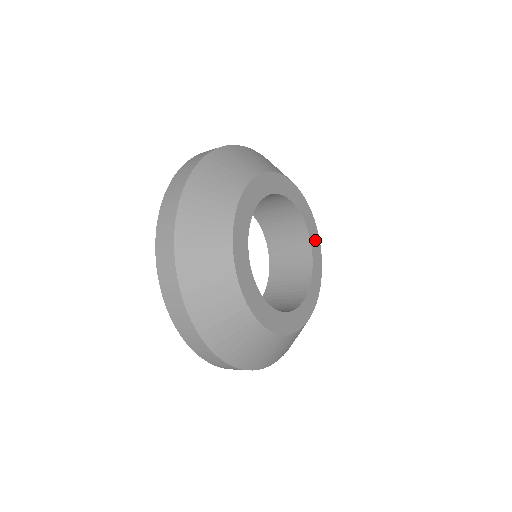
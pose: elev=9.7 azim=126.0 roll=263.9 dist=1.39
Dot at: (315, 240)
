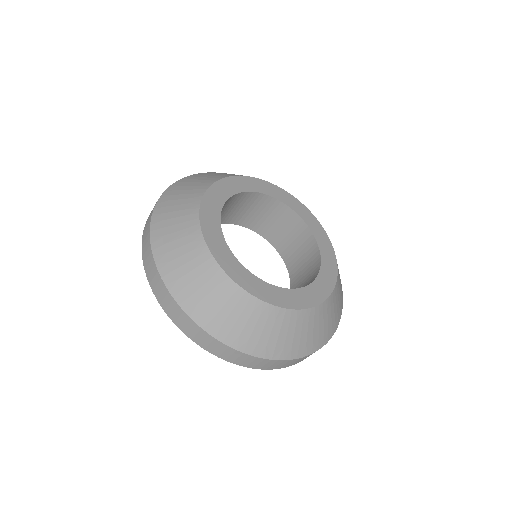
Dot at: (317, 228)
